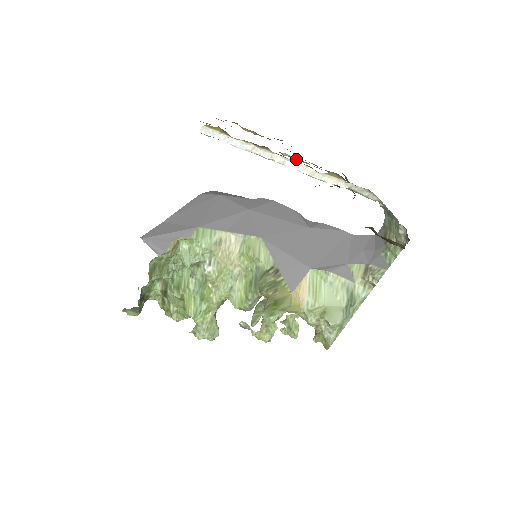
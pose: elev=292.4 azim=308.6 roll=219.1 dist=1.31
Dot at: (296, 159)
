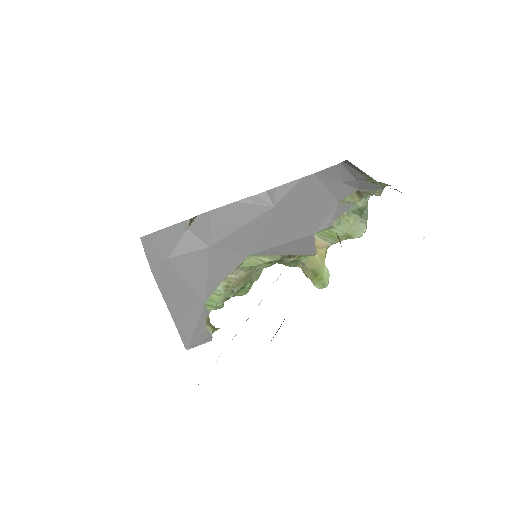
Dot at: occluded
